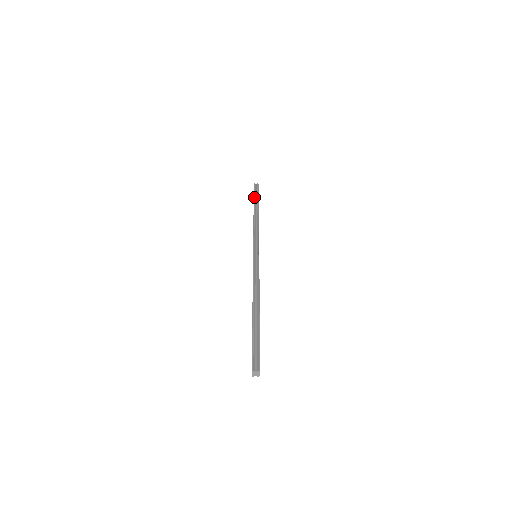
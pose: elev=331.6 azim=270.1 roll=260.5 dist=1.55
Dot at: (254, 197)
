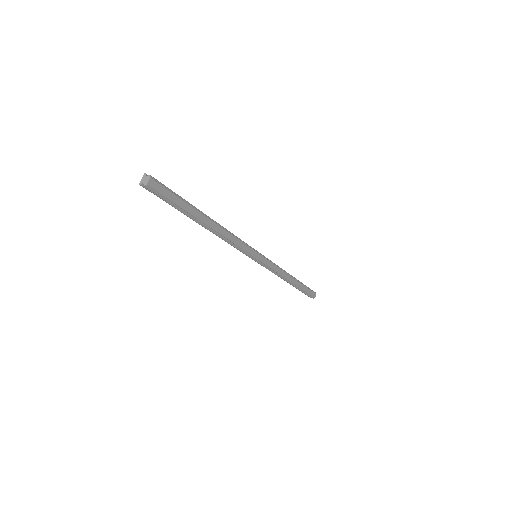
Dot at: occluded
